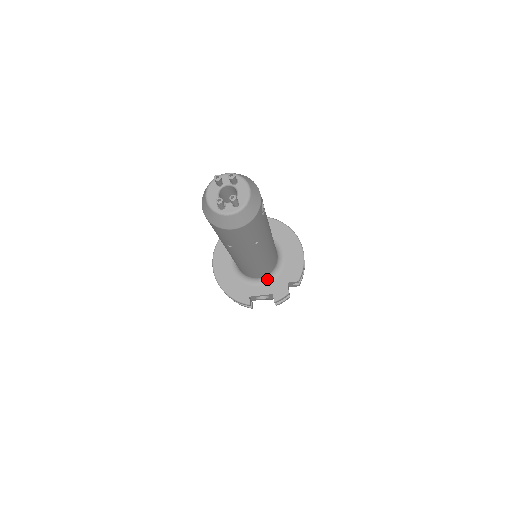
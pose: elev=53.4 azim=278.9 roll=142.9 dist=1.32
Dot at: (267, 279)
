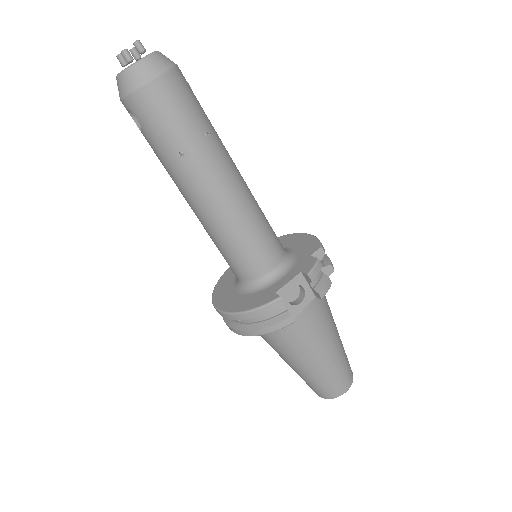
Dot at: (285, 268)
